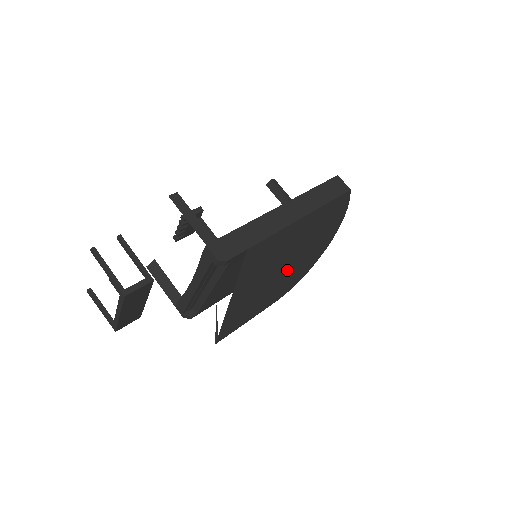
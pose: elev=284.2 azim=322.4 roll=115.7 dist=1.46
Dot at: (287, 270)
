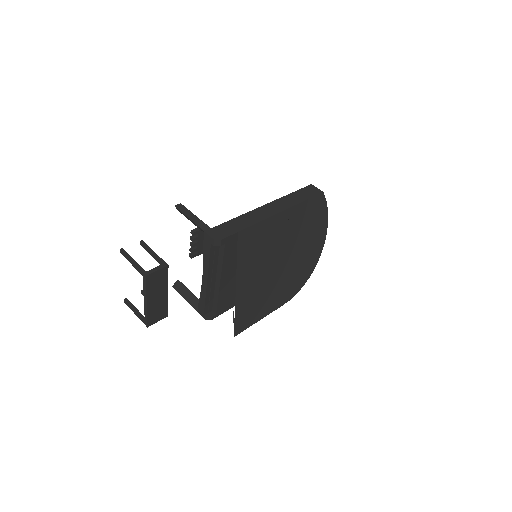
Dot at: (286, 267)
